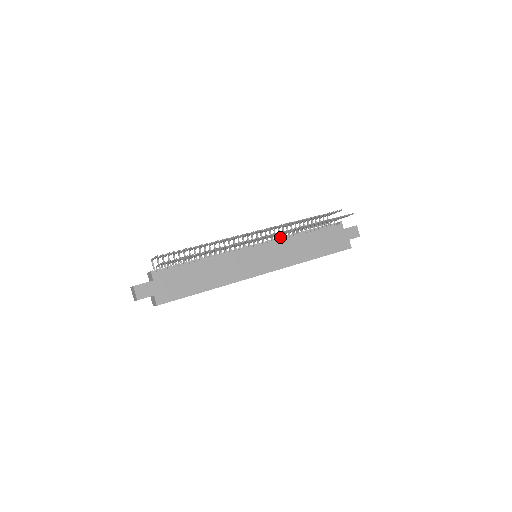
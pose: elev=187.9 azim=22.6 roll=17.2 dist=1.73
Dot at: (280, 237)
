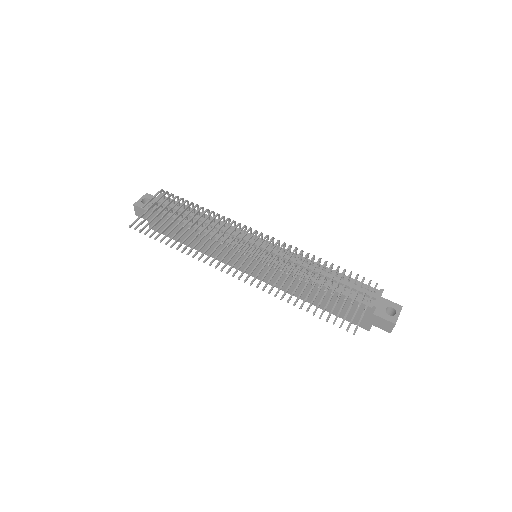
Dot at: (289, 263)
